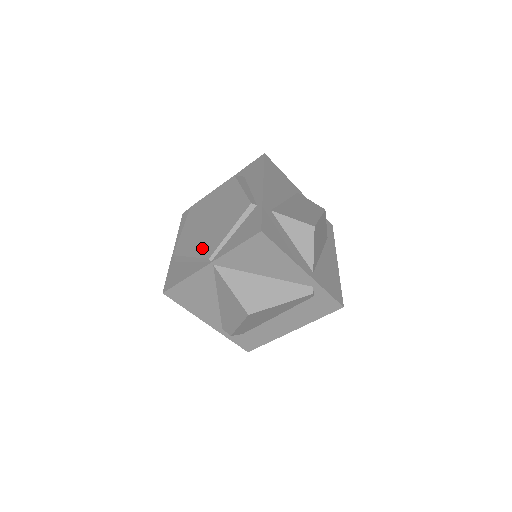
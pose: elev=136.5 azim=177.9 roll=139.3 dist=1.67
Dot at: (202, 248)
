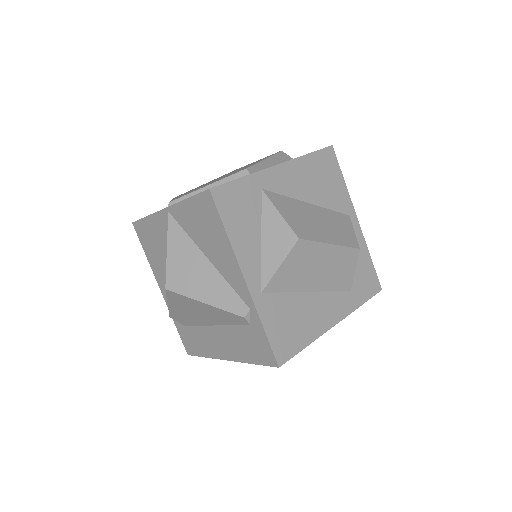
Dot at: (182, 195)
